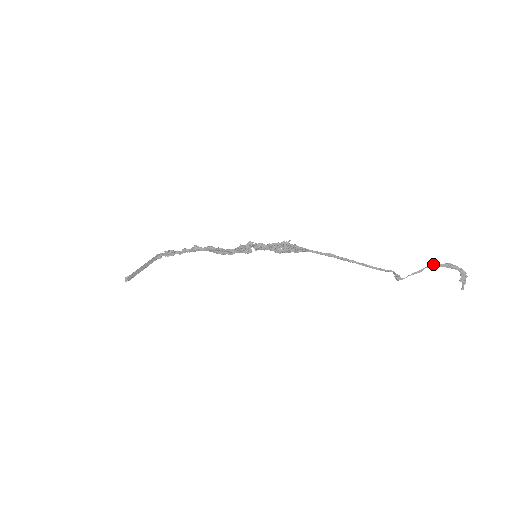
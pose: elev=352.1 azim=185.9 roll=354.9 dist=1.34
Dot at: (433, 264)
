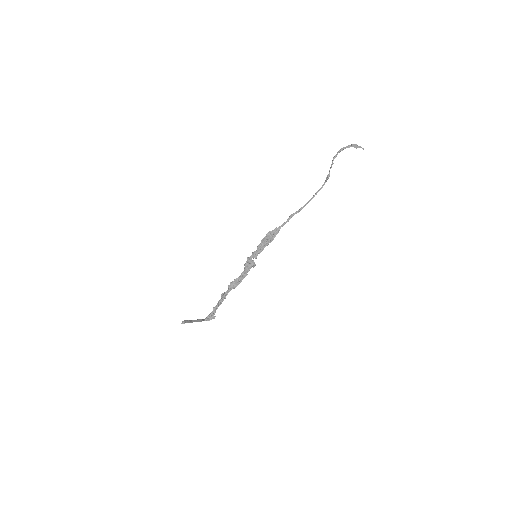
Dot at: (333, 158)
